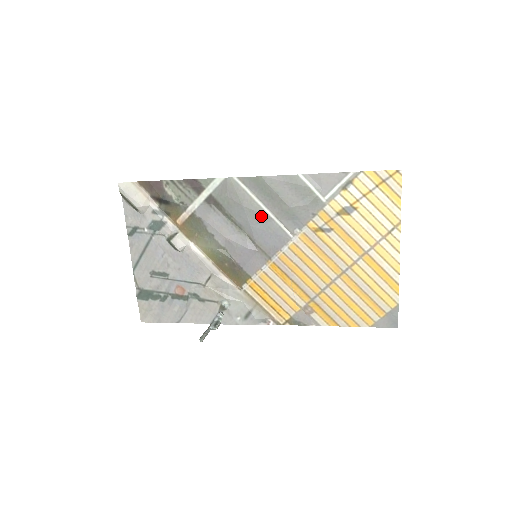
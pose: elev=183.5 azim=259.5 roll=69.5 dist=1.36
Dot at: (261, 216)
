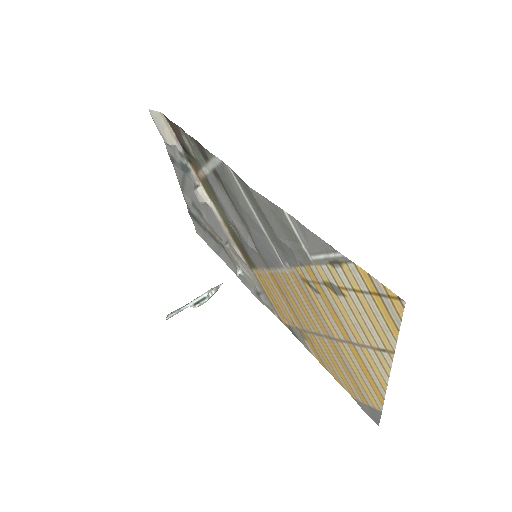
Dot at: (255, 224)
